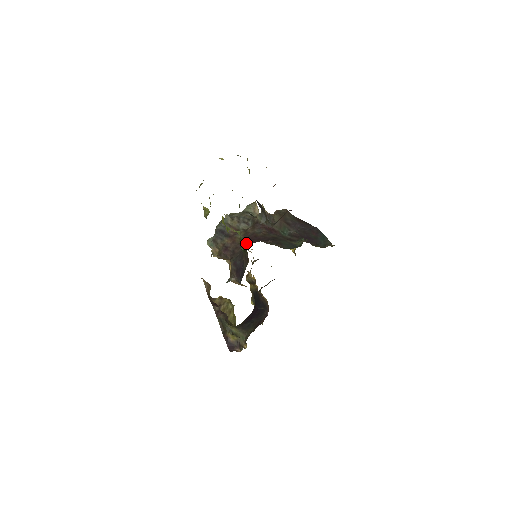
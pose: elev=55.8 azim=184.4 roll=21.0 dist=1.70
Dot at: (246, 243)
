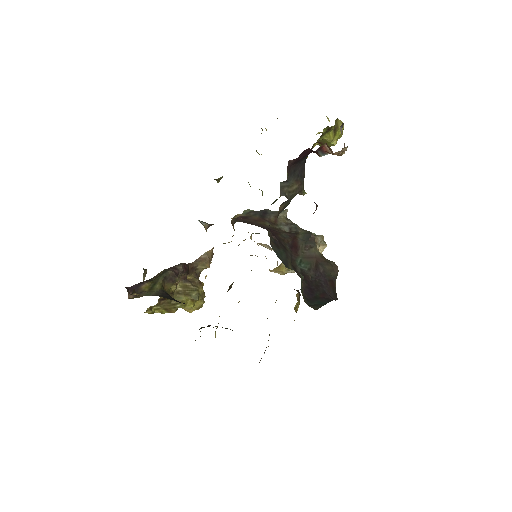
Dot at: (261, 226)
